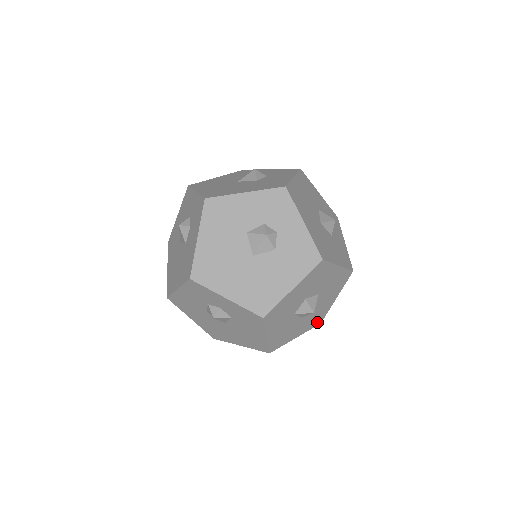
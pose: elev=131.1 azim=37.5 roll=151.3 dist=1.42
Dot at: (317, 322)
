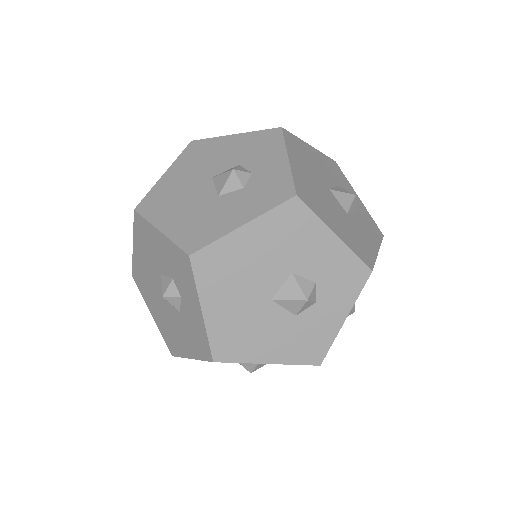
Dot at: occluded
